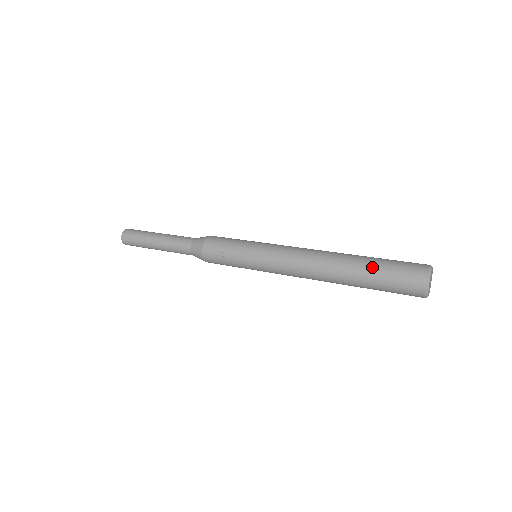
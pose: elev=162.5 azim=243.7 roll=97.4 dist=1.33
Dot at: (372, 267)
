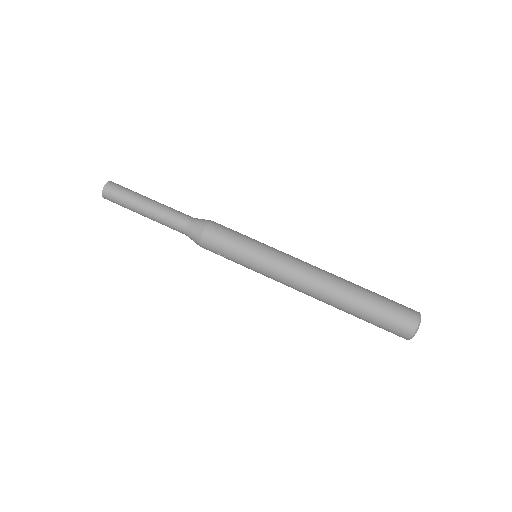
Dot at: (365, 317)
